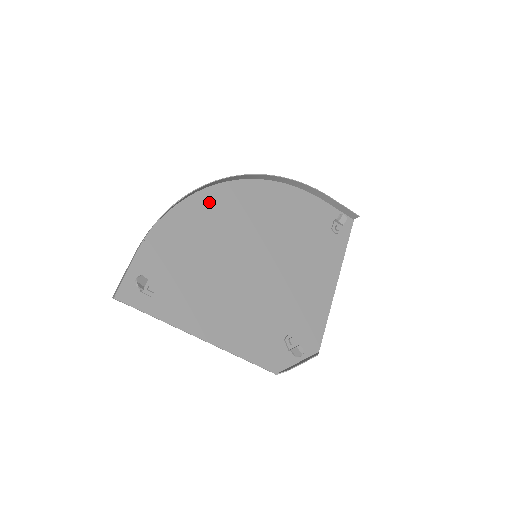
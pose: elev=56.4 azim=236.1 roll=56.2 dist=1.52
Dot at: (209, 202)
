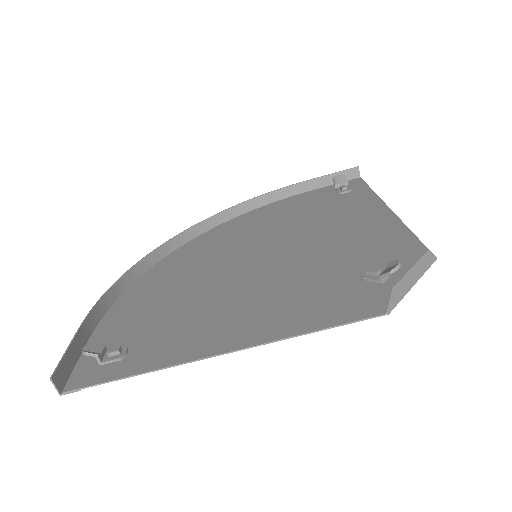
Dot at: (171, 263)
